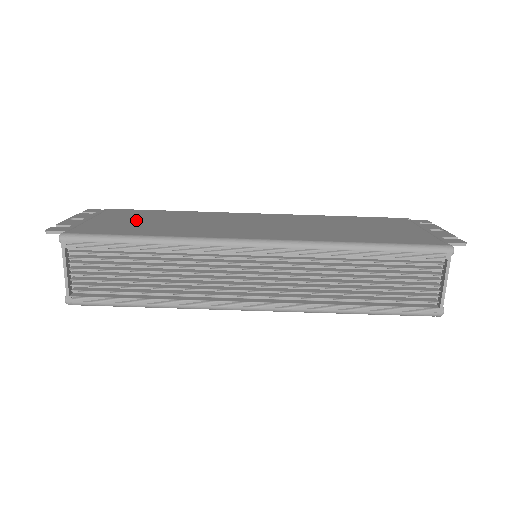
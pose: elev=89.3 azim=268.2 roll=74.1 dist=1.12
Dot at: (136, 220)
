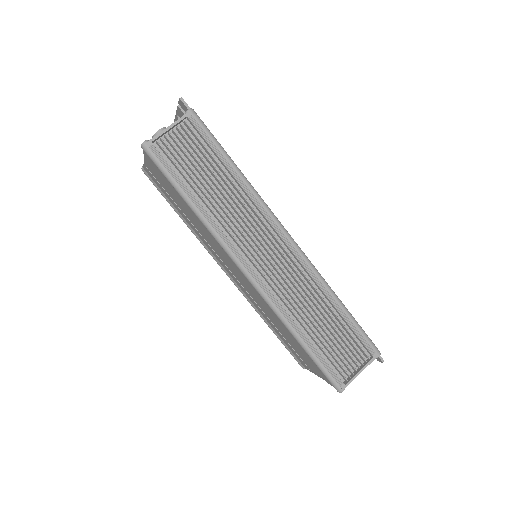
Dot at: occluded
